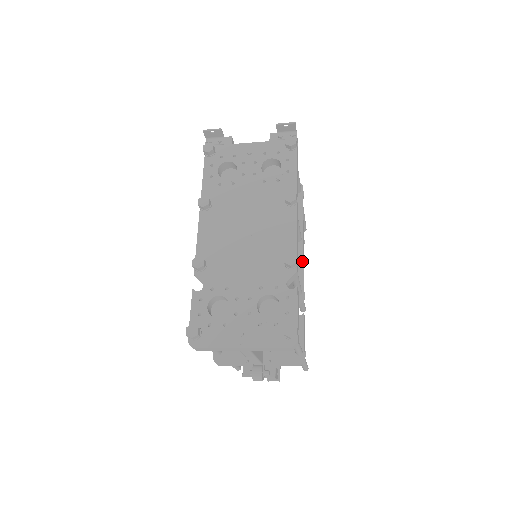
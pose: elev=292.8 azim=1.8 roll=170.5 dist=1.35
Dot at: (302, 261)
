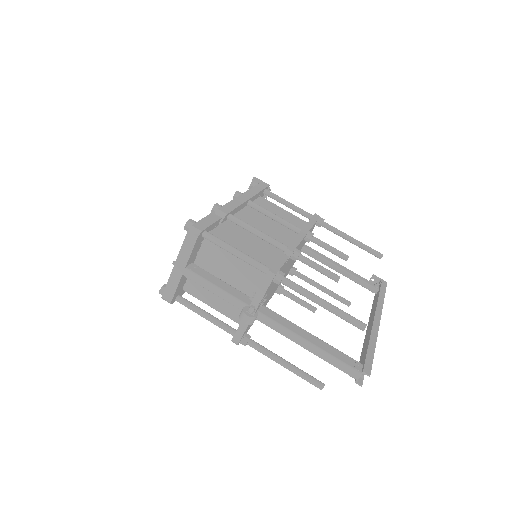
Dot at: (296, 236)
